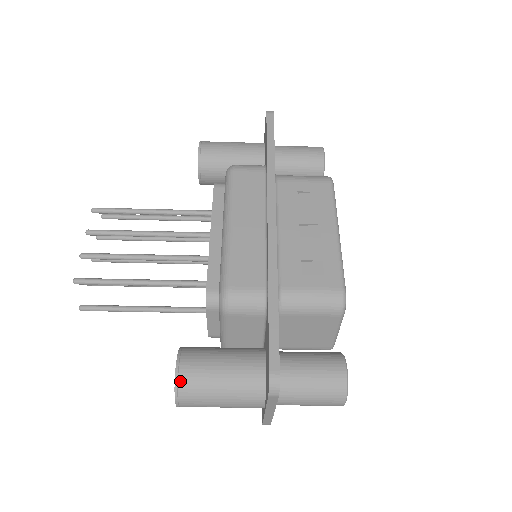
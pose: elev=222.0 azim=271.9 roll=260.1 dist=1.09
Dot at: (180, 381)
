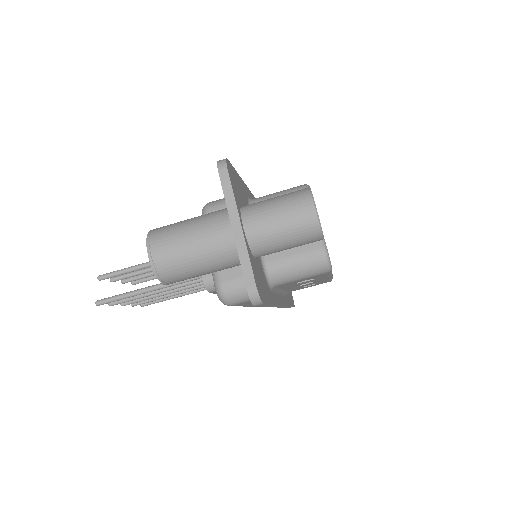
Dot at: (154, 230)
